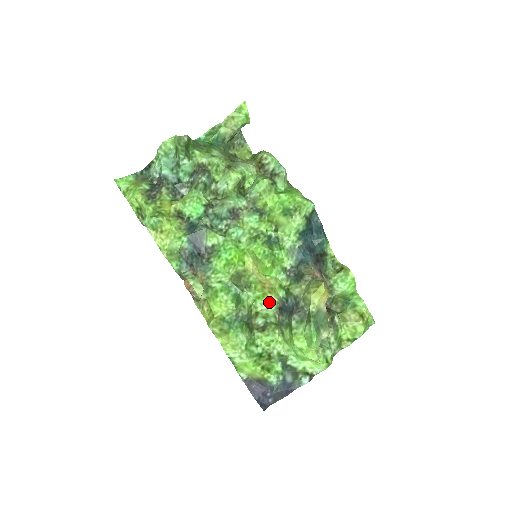
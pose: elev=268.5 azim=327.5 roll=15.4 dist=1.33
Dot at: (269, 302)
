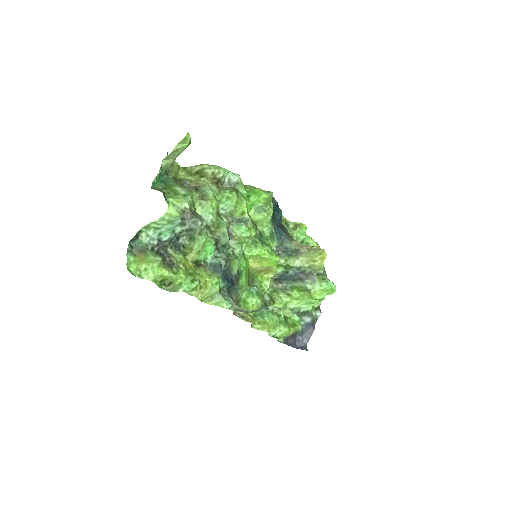
Dot at: (269, 280)
